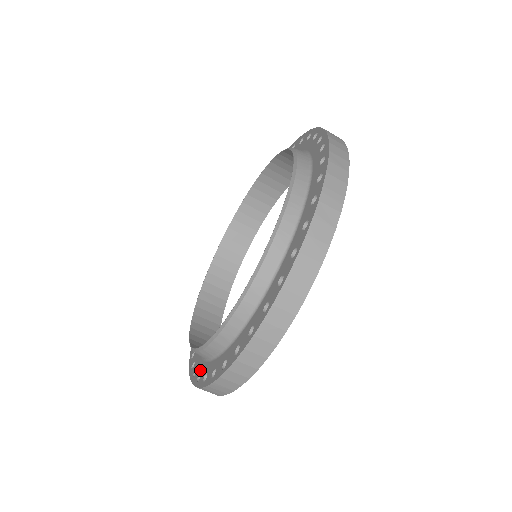
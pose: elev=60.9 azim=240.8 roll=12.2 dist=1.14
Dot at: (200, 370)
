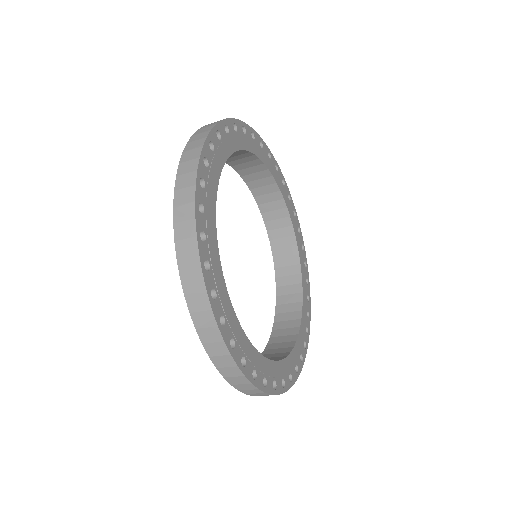
Dot at: occluded
